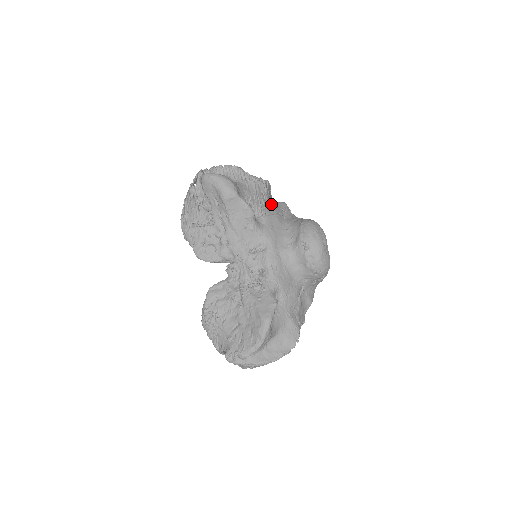
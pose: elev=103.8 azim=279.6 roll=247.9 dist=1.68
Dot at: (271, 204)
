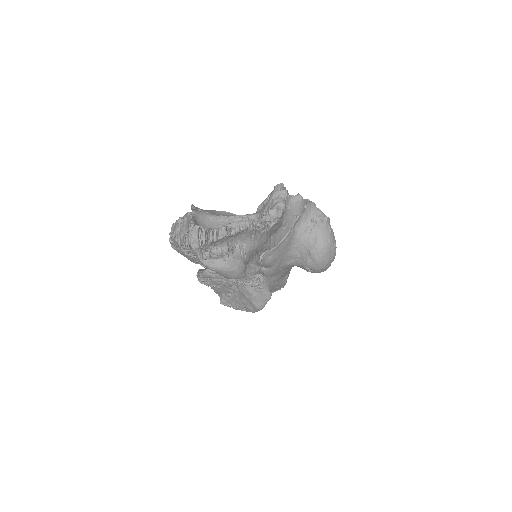
Dot at: (283, 225)
